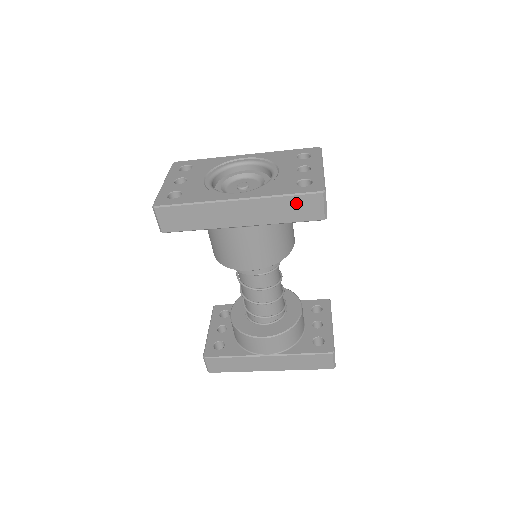
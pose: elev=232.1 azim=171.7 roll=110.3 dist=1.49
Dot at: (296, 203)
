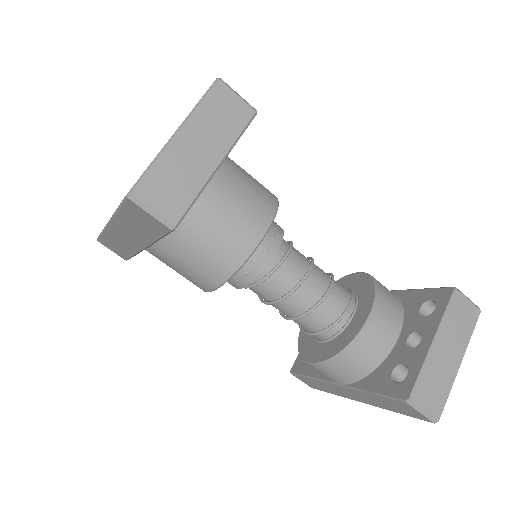
Dot at: (132, 216)
